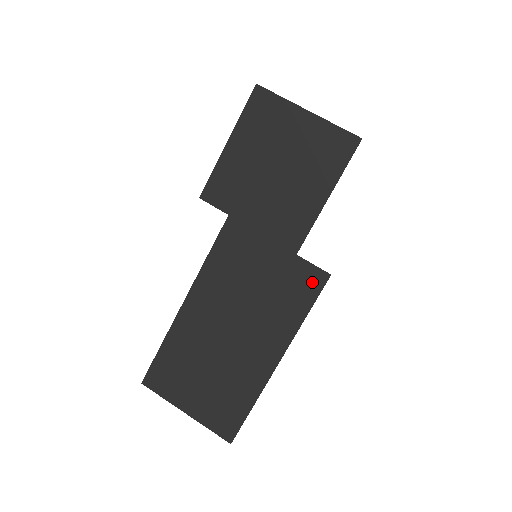
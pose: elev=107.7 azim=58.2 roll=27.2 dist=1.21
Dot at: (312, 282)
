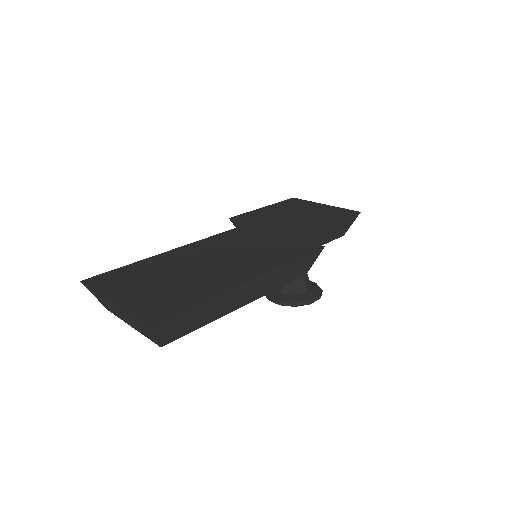
Dot at: (306, 248)
